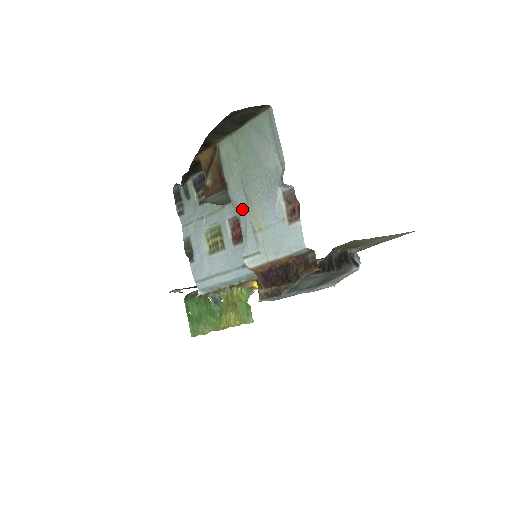
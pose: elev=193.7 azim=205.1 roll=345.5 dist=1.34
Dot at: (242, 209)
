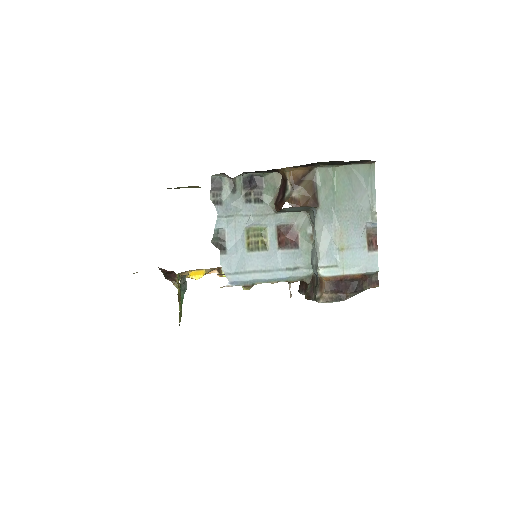
Dot at: (328, 228)
